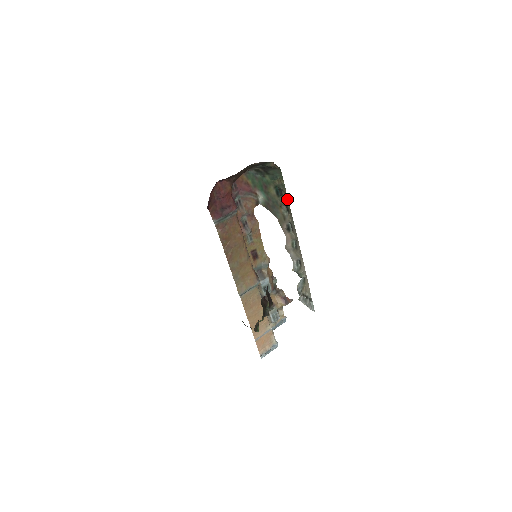
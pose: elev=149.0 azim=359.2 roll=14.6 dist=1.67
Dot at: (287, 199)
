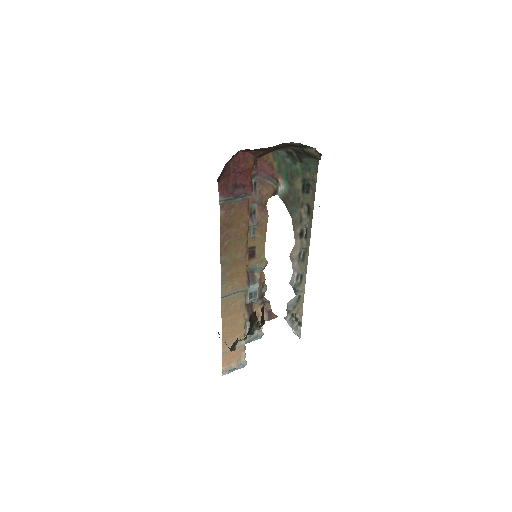
Dot at: (313, 199)
